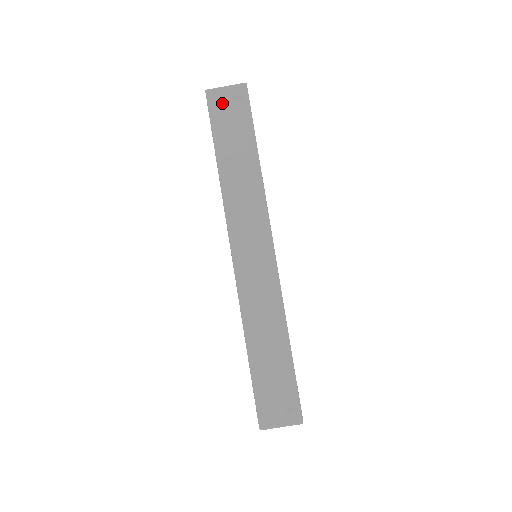
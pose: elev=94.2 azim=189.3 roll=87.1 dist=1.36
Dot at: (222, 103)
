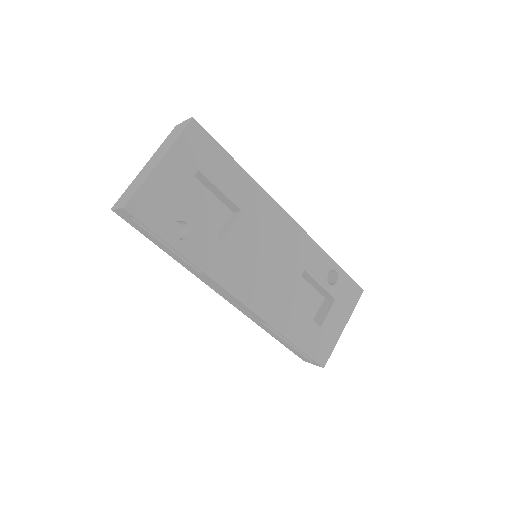
Dot at: (127, 219)
